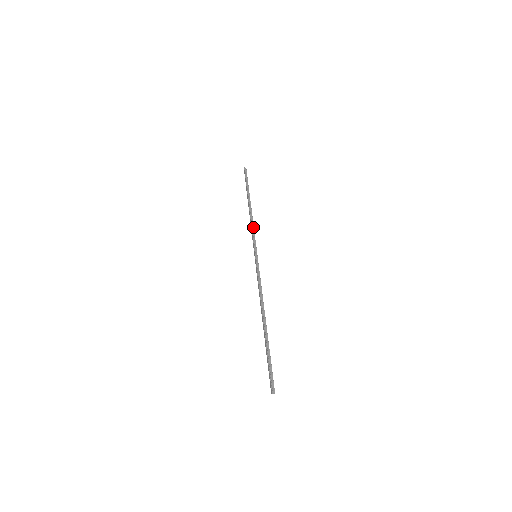
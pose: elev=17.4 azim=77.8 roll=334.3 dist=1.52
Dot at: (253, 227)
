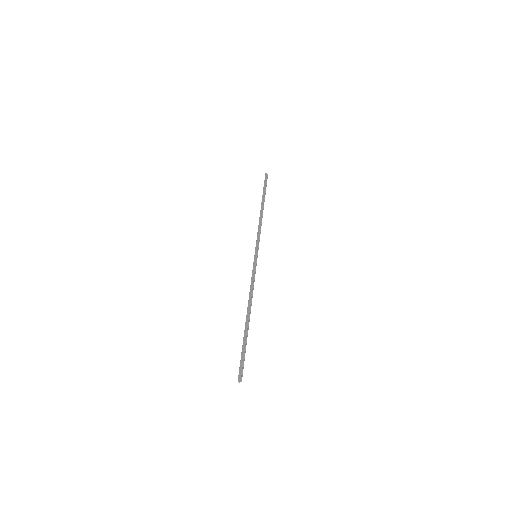
Dot at: occluded
